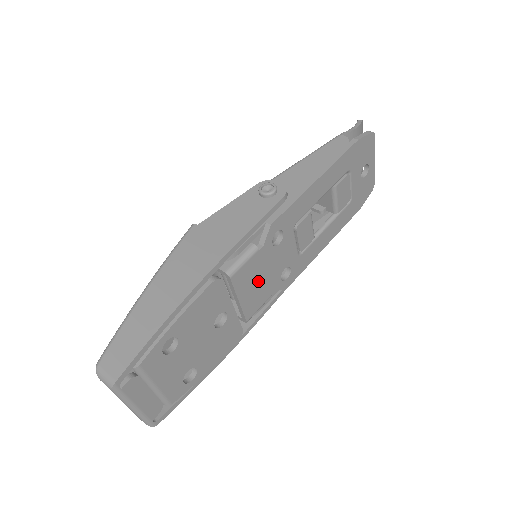
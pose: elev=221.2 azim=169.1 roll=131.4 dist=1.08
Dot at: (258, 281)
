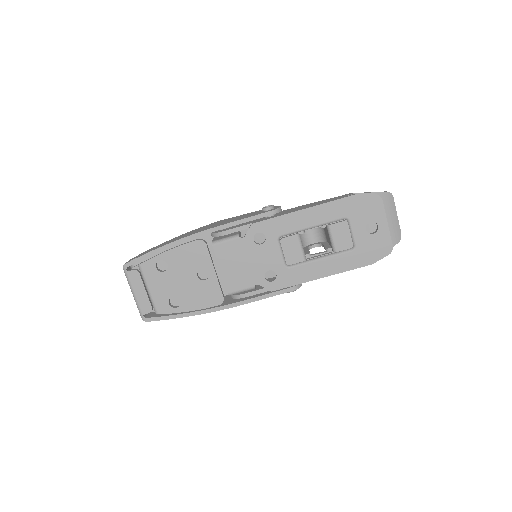
Dot at: (240, 264)
